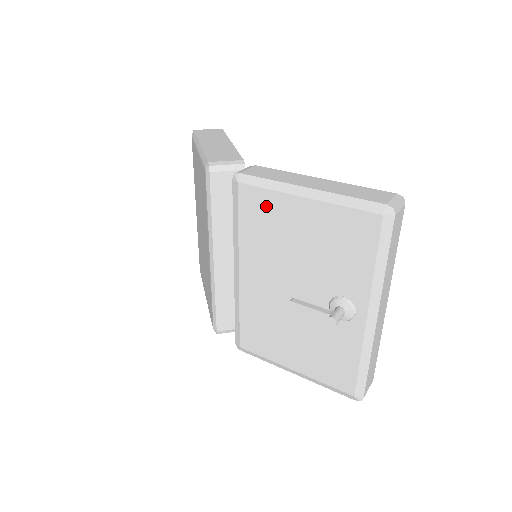
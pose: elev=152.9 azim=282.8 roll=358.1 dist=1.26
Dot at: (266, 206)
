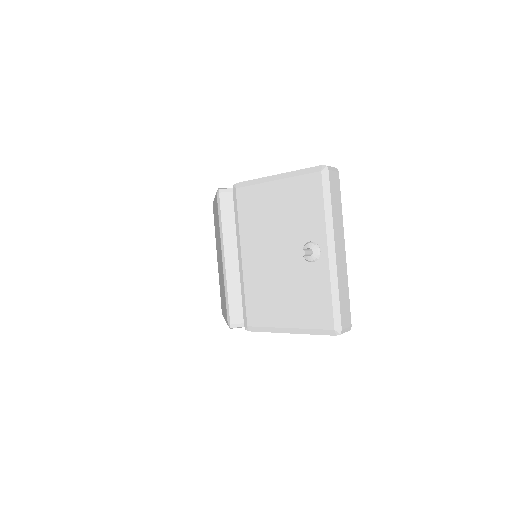
Dot at: (254, 197)
